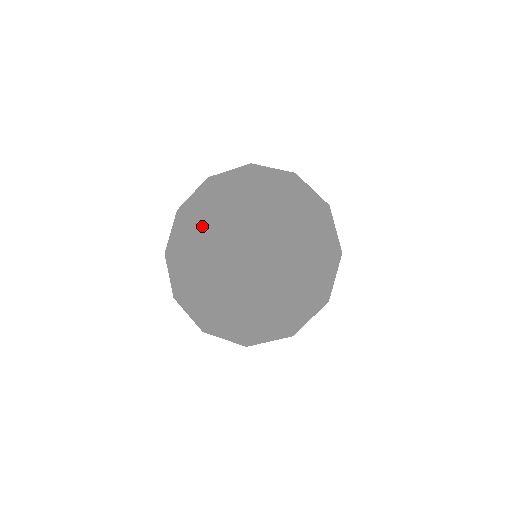
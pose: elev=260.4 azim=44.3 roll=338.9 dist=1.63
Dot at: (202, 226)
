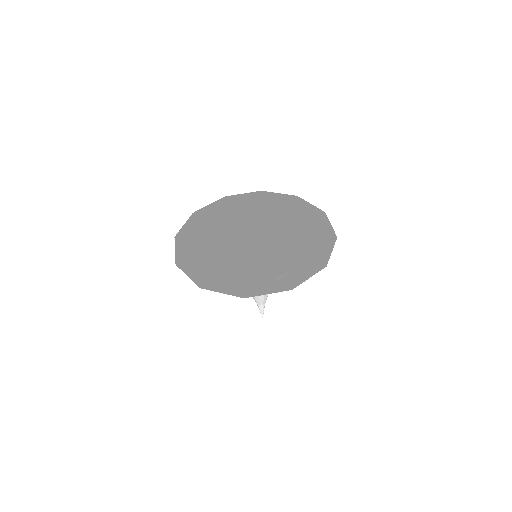
Dot at: (211, 229)
